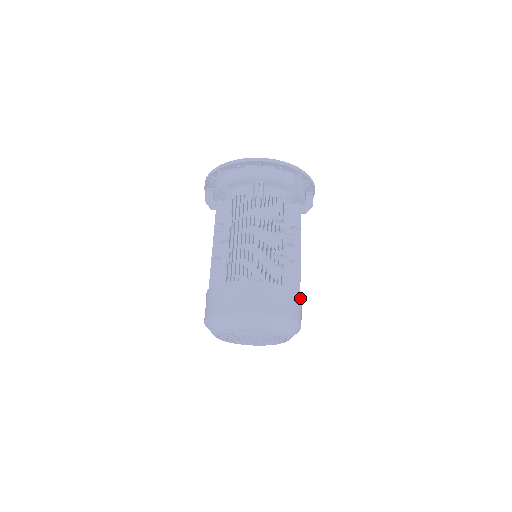
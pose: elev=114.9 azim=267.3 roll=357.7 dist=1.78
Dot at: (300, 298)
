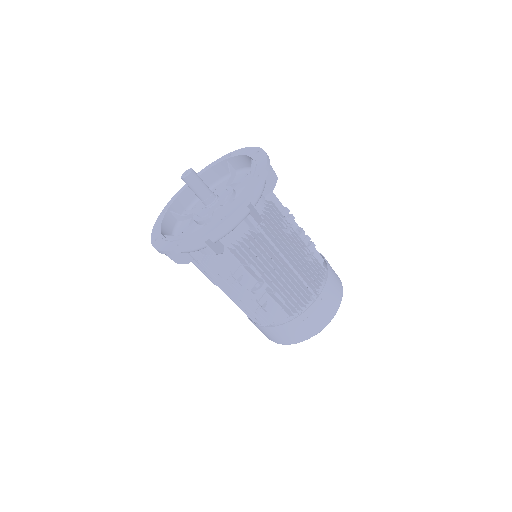
Dot at: occluded
